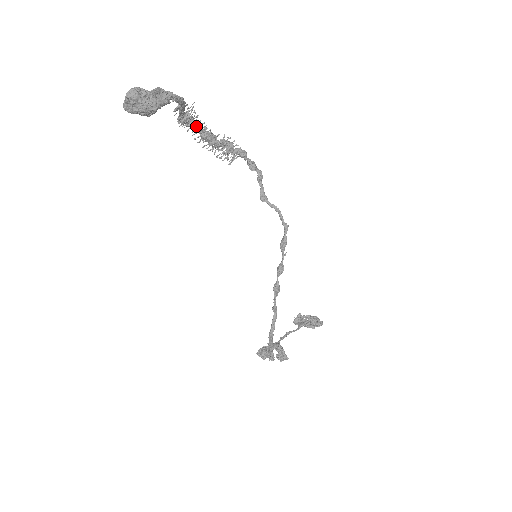
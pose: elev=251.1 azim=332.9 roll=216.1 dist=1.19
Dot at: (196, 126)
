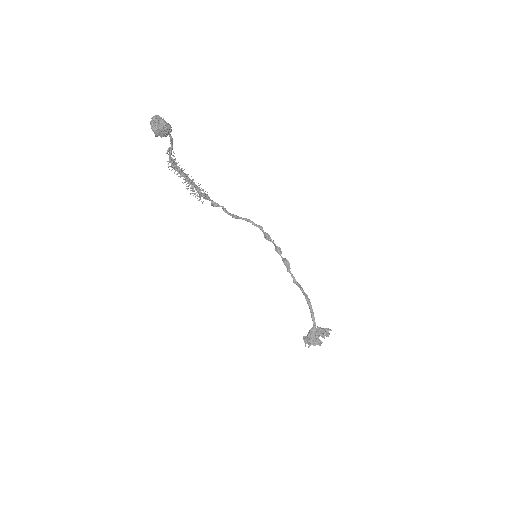
Dot at: (179, 168)
